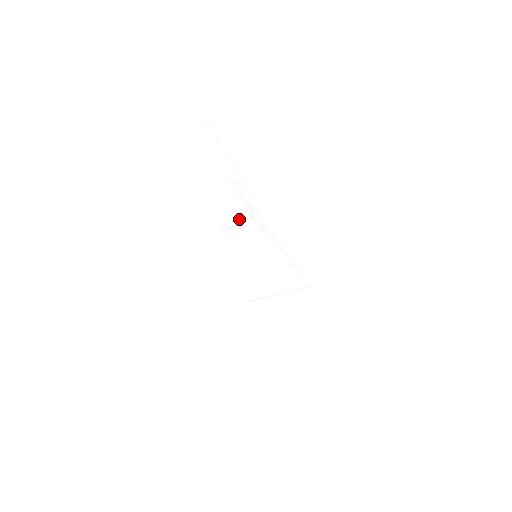
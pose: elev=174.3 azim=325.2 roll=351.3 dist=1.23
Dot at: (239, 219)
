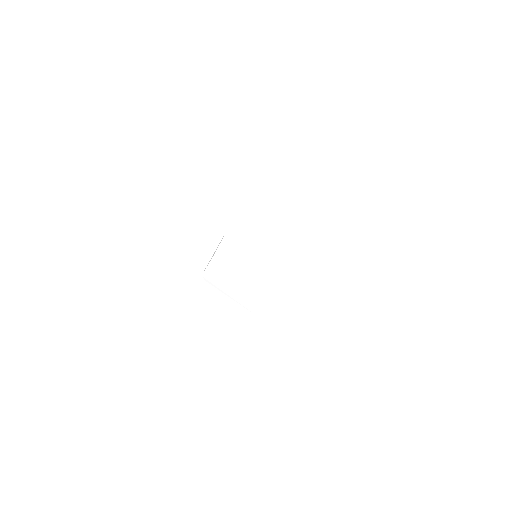
Dot at: (216, 241)
